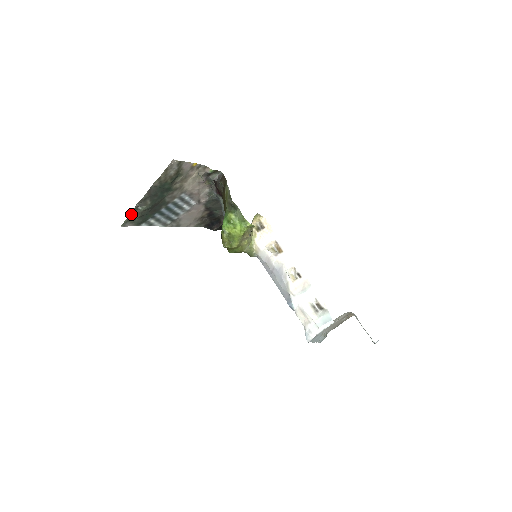
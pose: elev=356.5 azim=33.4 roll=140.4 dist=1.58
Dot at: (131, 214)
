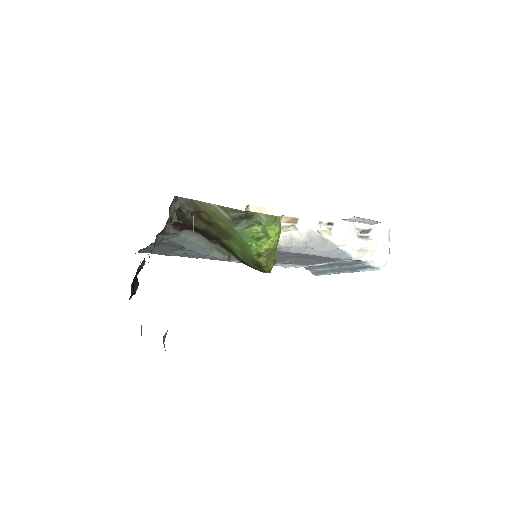
Dot at: occluded
